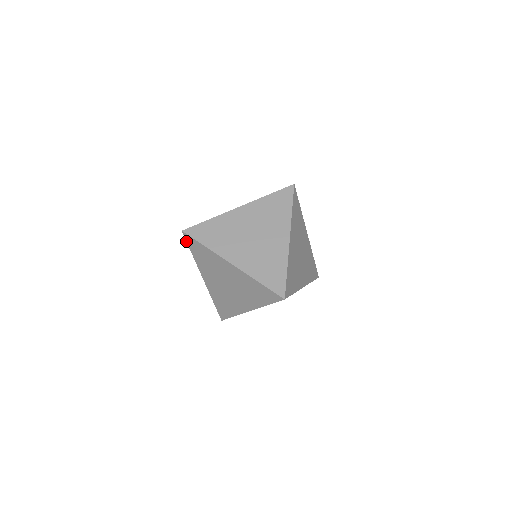
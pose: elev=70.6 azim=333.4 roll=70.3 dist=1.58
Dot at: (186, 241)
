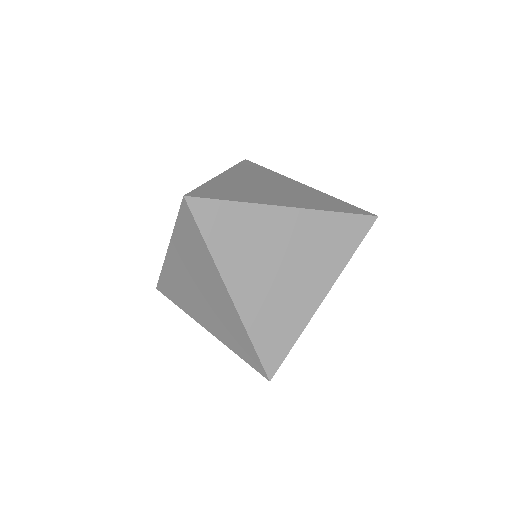
Dot at: (193, 217)
